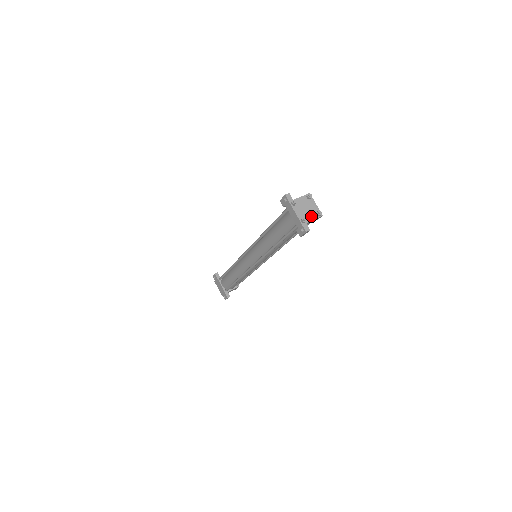
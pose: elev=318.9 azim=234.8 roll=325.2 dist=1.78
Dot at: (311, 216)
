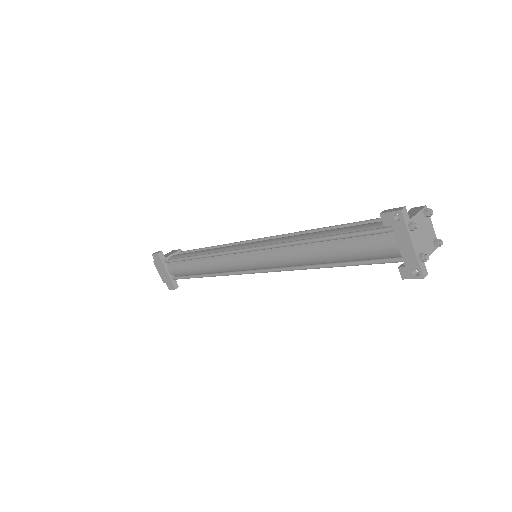
Dot at: (428, 248)
